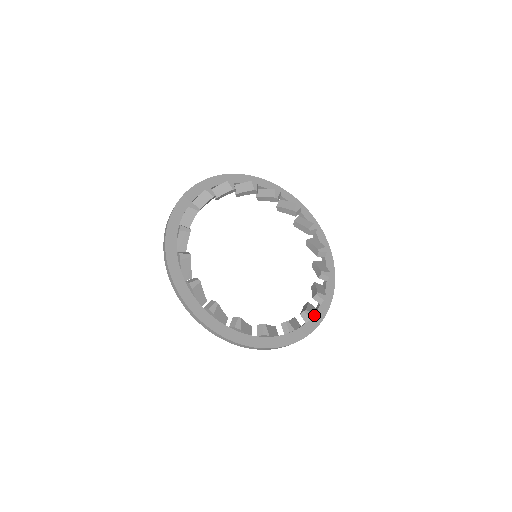
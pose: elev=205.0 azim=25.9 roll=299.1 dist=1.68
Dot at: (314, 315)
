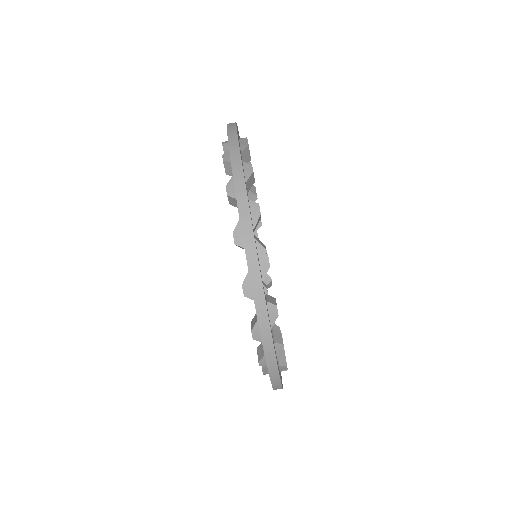
Dot at: (283, 351)
